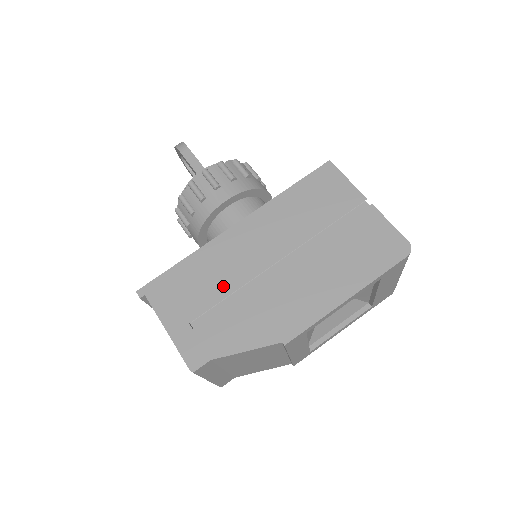
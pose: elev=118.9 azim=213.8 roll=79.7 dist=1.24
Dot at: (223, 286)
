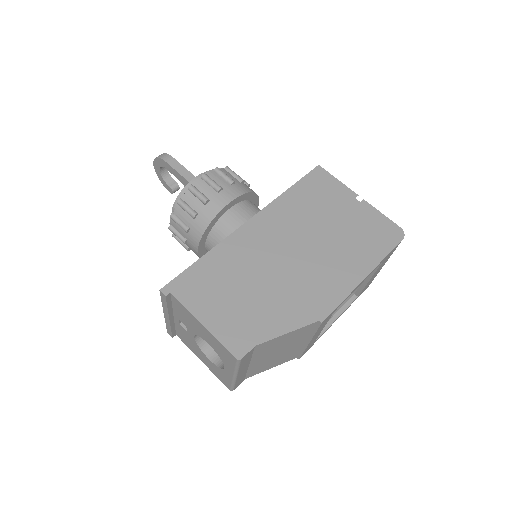
Dot at: (250, 277)
